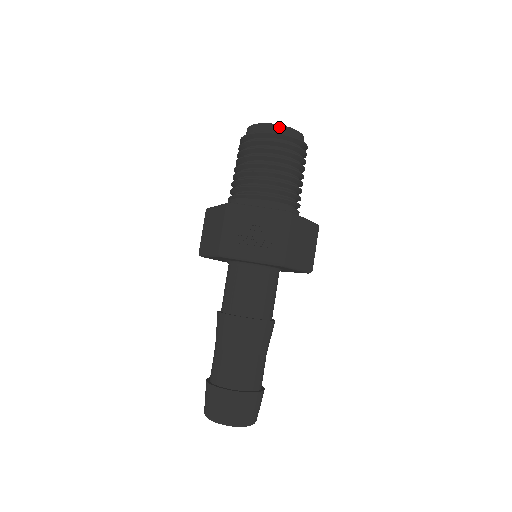
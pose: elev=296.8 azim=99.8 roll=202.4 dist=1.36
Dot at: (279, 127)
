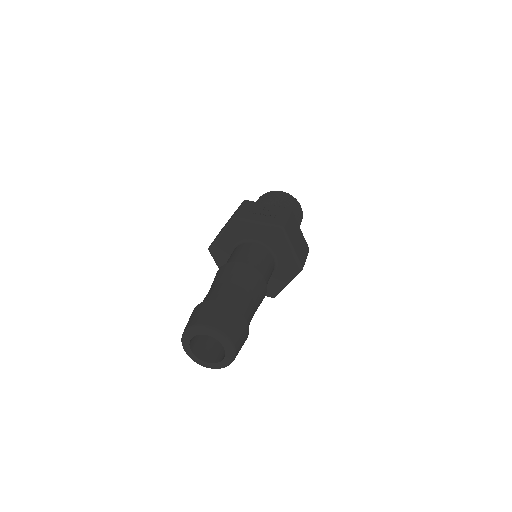
Dot at: occluded
